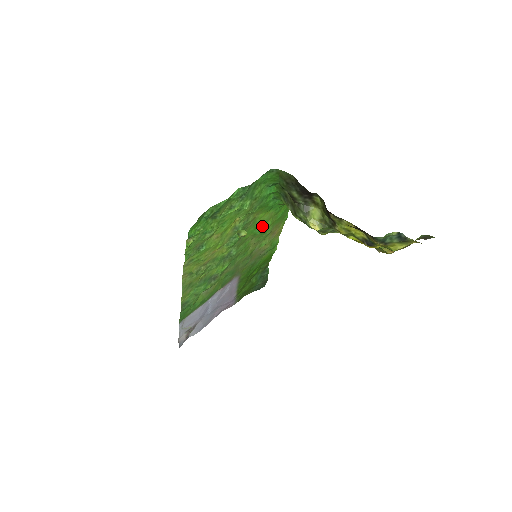
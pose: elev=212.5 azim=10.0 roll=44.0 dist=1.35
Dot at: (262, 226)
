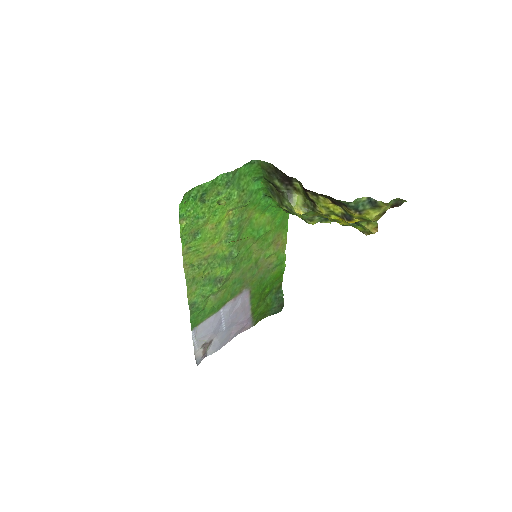
Dot at: (261, 230)
